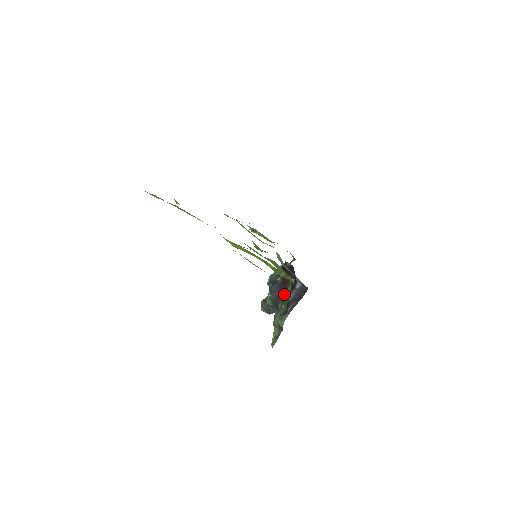
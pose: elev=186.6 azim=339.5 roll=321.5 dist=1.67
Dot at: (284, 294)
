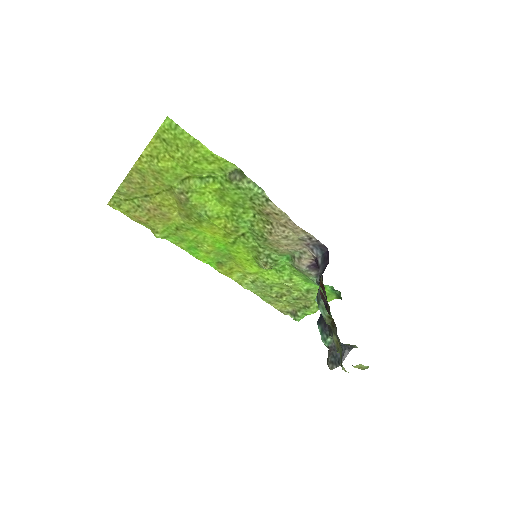
Dot at: (327, 304)
